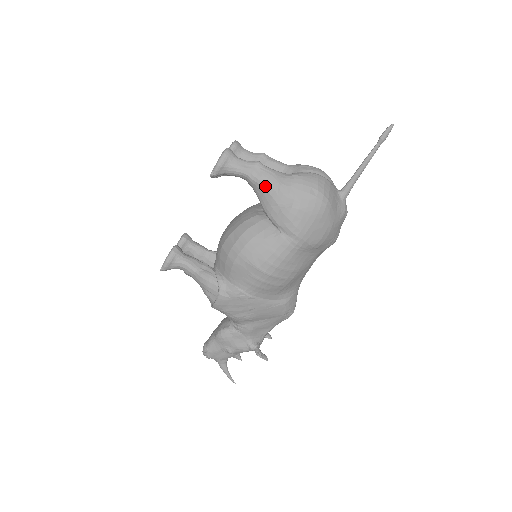
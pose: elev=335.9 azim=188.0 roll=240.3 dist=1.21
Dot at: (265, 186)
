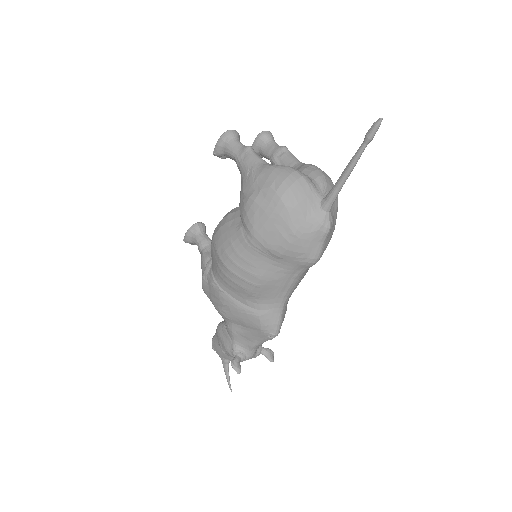
Dot at: (243, 172)
